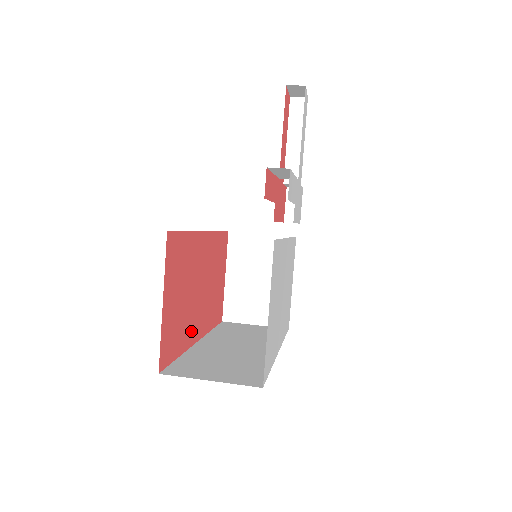
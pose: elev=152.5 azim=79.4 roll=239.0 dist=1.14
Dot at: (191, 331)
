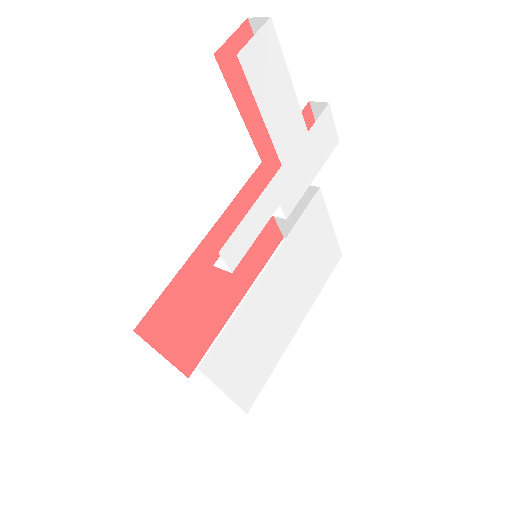
Dot at: (223, 312)
